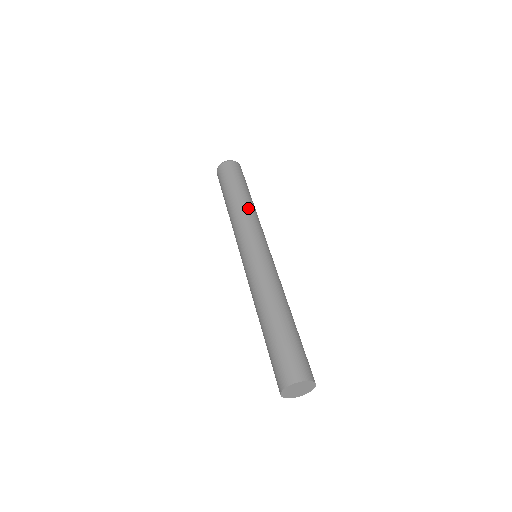
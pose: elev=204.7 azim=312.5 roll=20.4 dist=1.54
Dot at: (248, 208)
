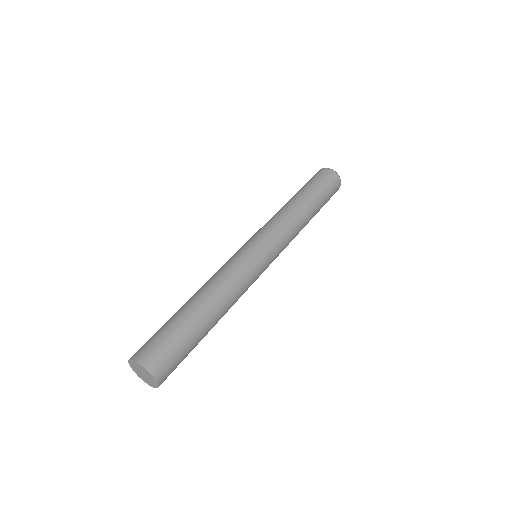
Dot at: (301, 227)
